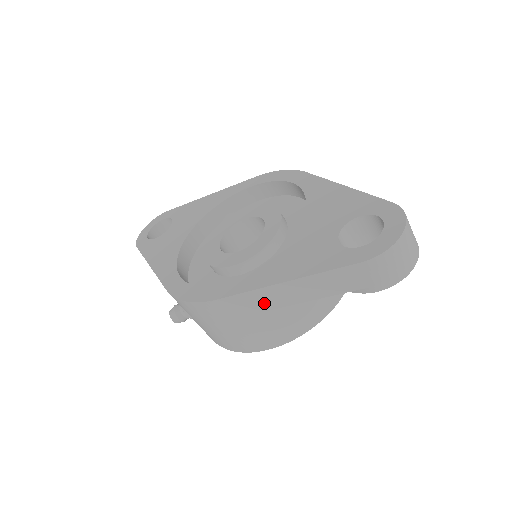
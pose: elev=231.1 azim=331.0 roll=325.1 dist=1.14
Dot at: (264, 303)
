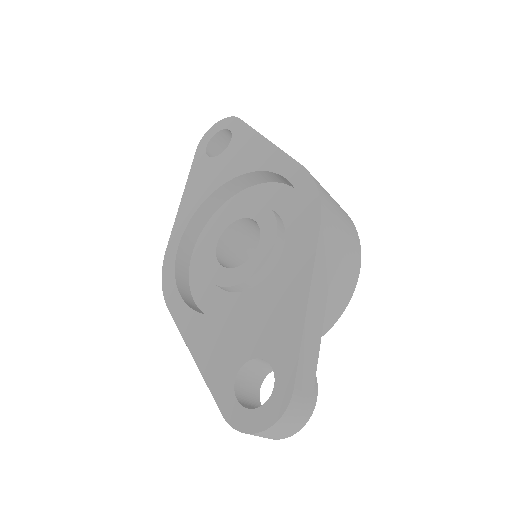
Dot at: occluded
